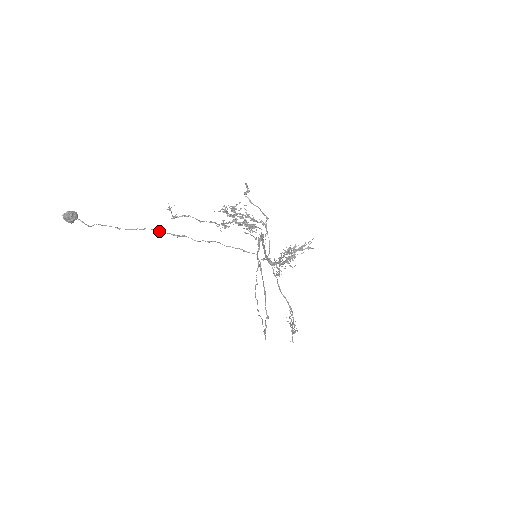
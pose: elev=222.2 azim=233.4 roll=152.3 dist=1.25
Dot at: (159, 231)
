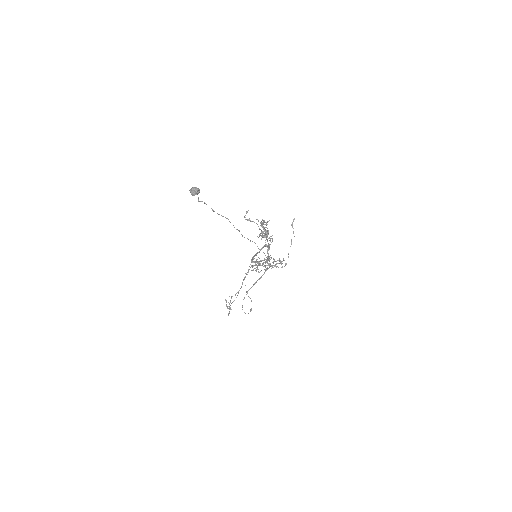
Dot at: occluded
